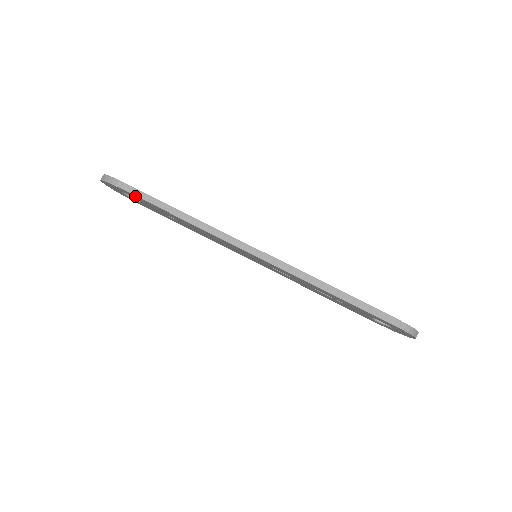
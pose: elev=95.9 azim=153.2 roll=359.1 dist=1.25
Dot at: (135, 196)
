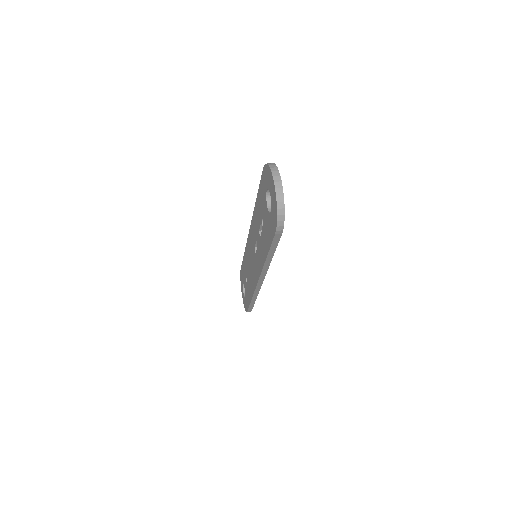
Dot at: occluded
